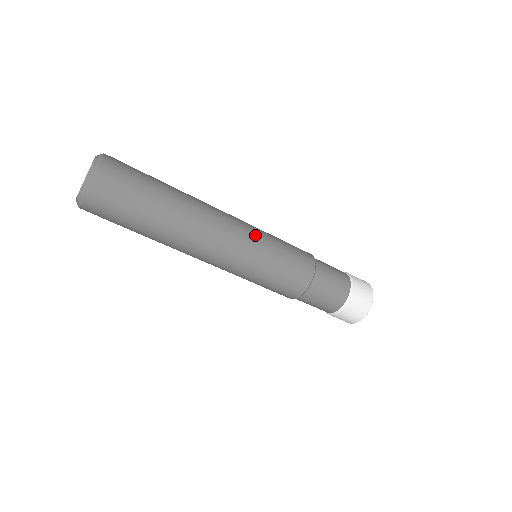
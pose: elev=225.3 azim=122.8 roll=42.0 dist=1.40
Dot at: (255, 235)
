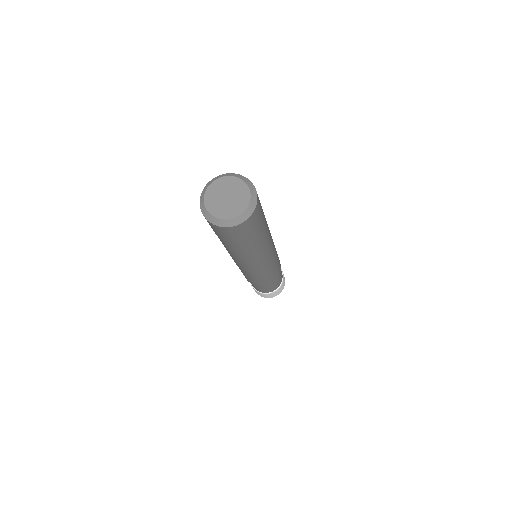
Dot at: (263, 270)
